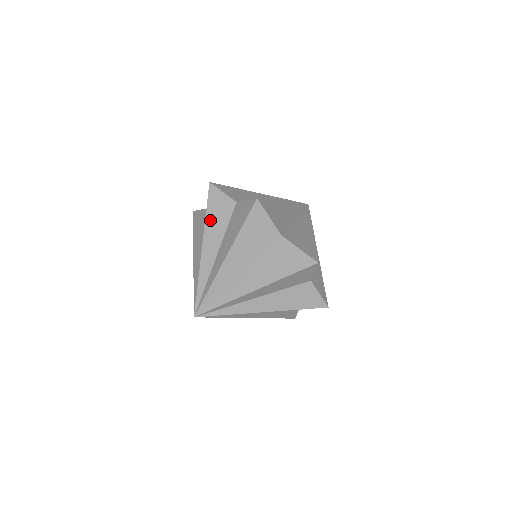
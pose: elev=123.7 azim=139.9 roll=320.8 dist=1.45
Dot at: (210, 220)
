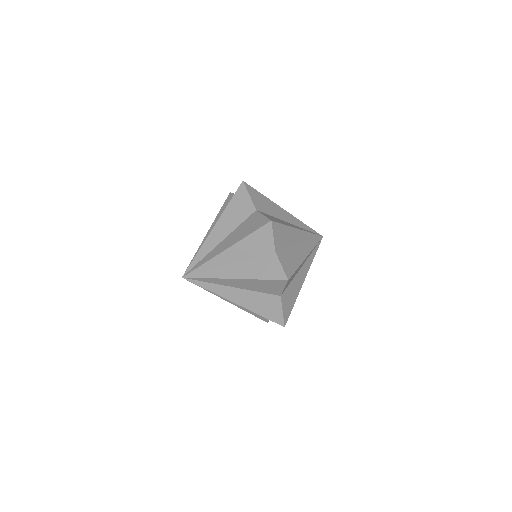
Dot at: (220, 213)
